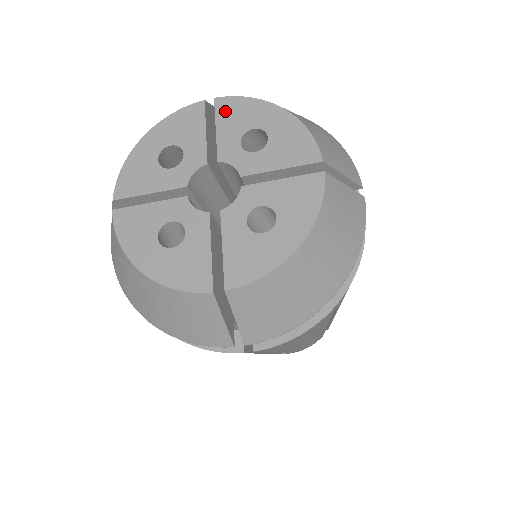
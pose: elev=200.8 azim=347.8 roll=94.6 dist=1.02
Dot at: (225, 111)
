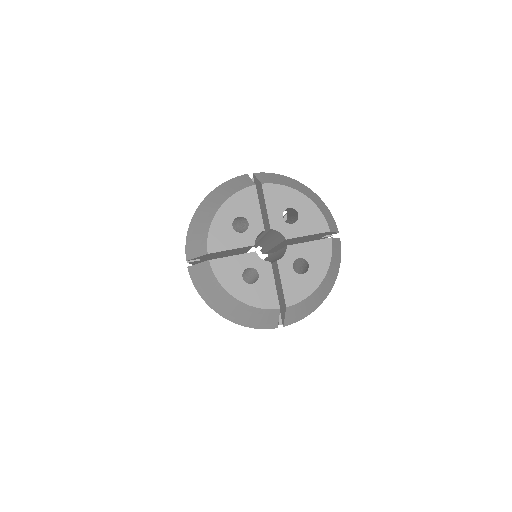
Dot at: (270, 194)
